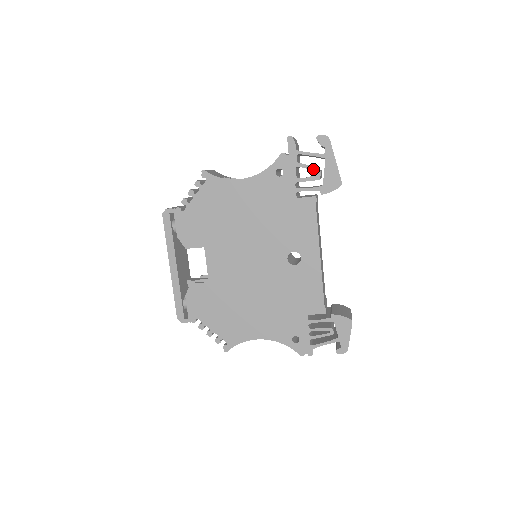
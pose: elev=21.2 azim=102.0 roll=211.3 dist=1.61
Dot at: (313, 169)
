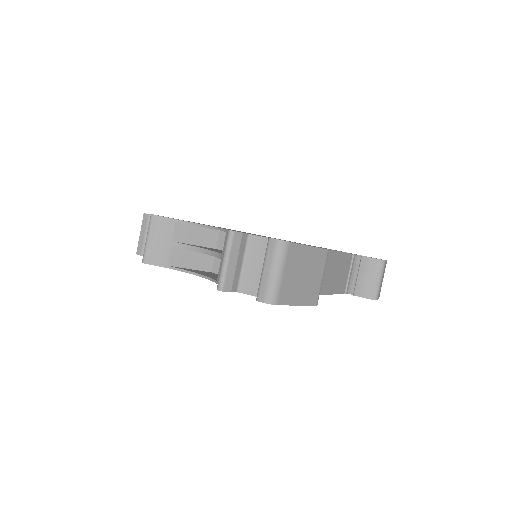
Dot at: occluded
